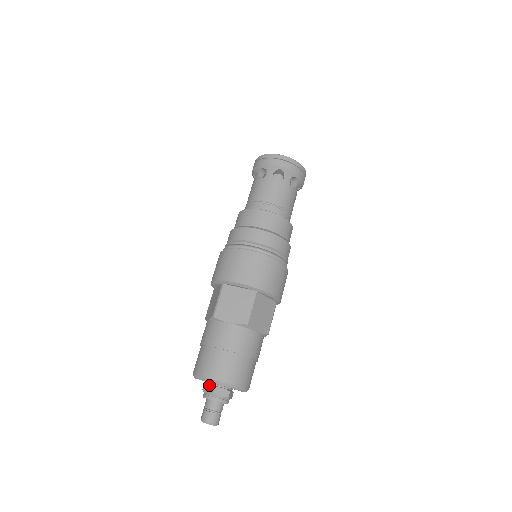
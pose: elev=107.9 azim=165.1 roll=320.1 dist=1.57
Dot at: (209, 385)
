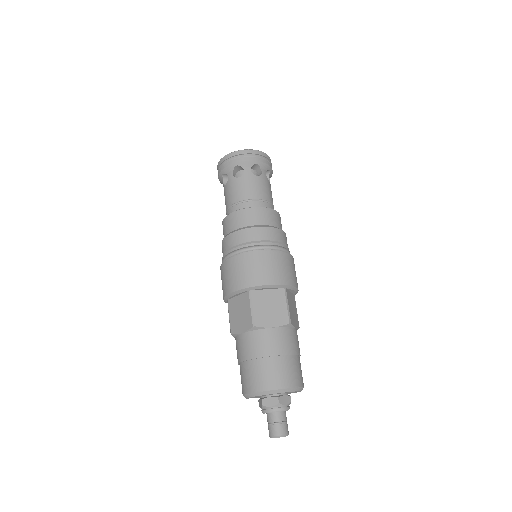
Dot at: (269, 398)
